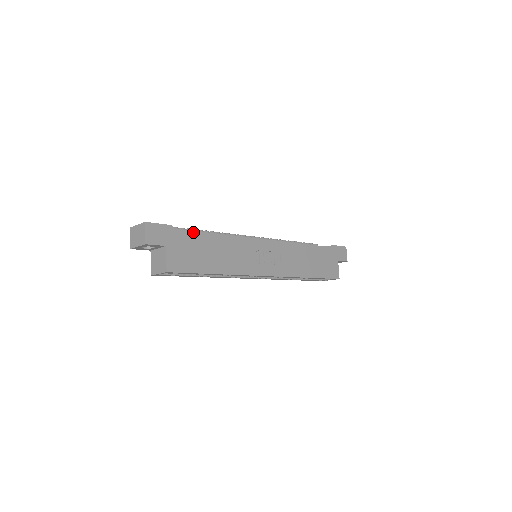
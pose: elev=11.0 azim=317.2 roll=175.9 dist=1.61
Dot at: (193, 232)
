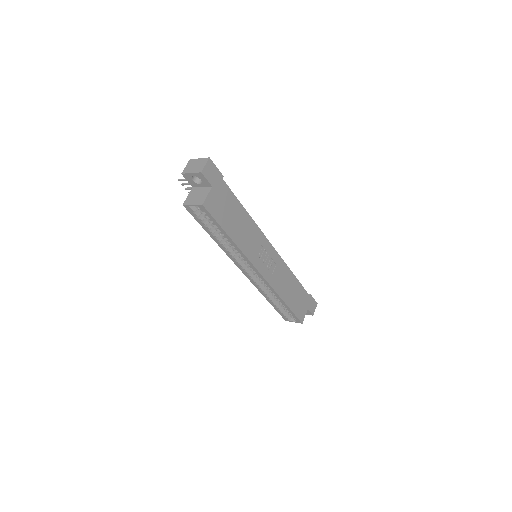
Dot at: (233, 194)
